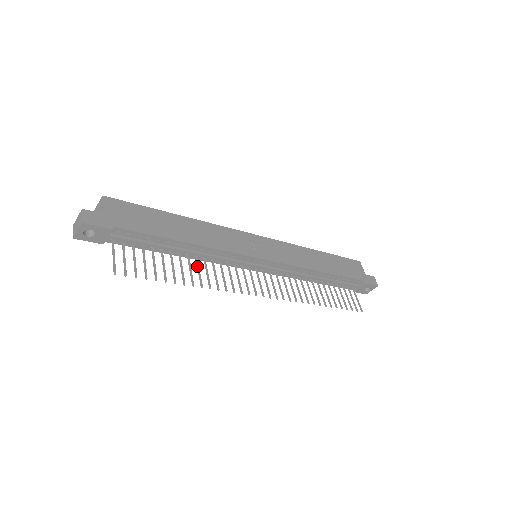
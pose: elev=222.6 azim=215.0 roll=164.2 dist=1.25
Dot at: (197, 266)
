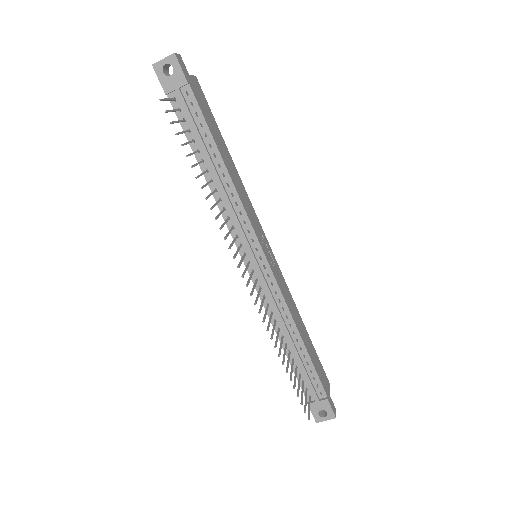
Dot at: (213, 191)
